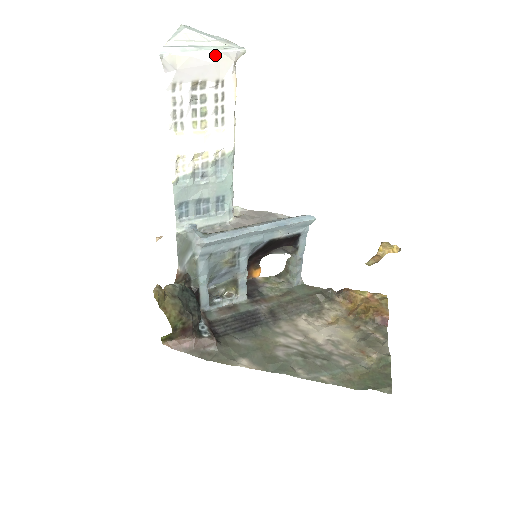
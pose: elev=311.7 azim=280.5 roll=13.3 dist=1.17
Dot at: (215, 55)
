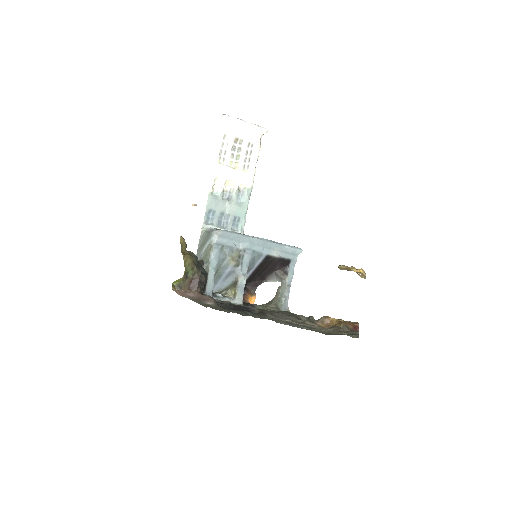
Dot at: (251, 126)
